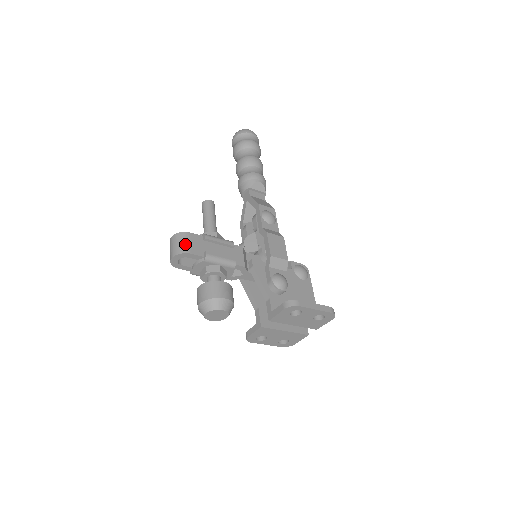
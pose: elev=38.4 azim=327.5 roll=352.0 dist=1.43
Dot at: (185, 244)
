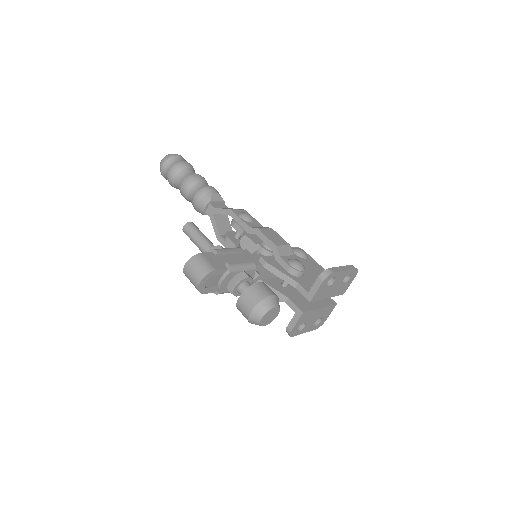
Dot at: (205, 264)
